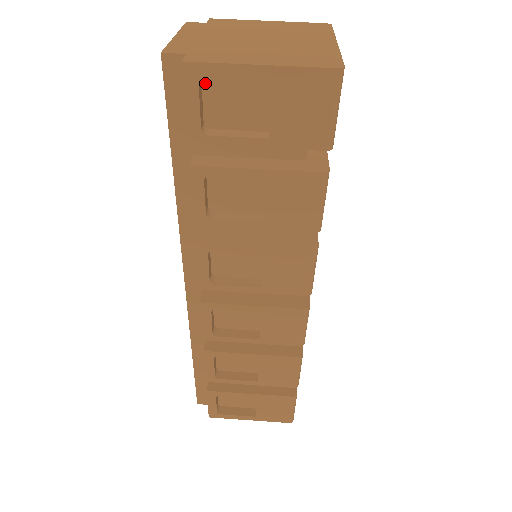
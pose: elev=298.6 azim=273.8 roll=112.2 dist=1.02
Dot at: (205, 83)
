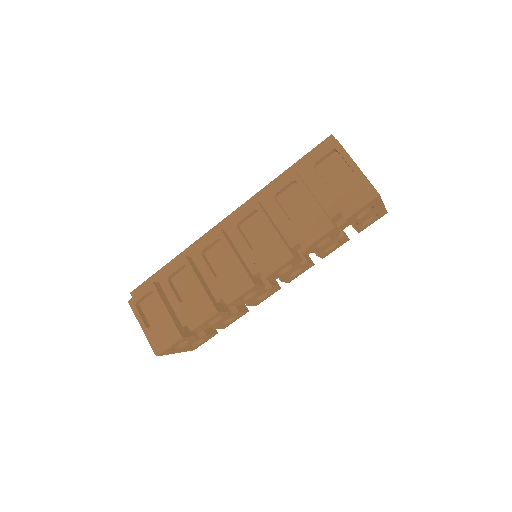
Dot at: (333, 155)
